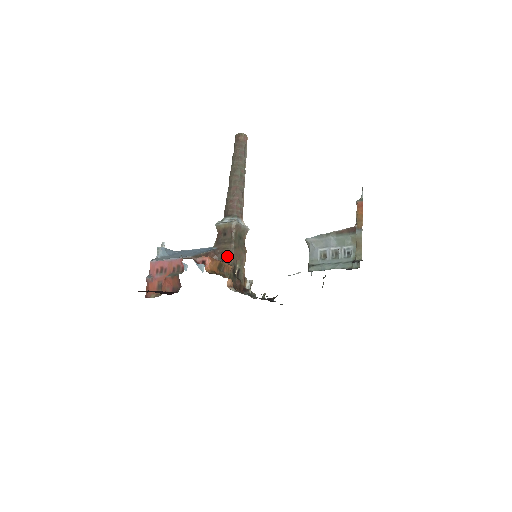
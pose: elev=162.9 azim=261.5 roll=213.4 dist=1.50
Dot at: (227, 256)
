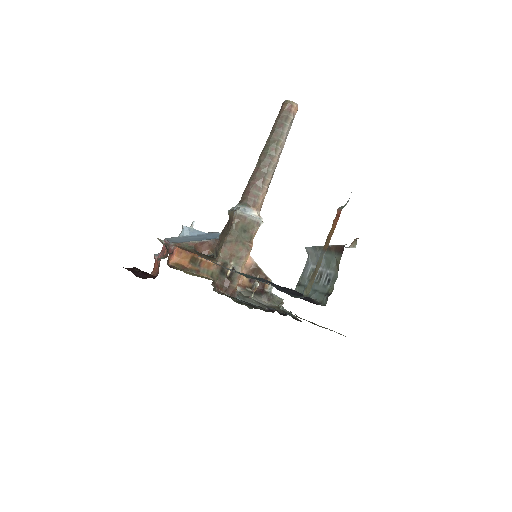
Dot at: (219, 250)
